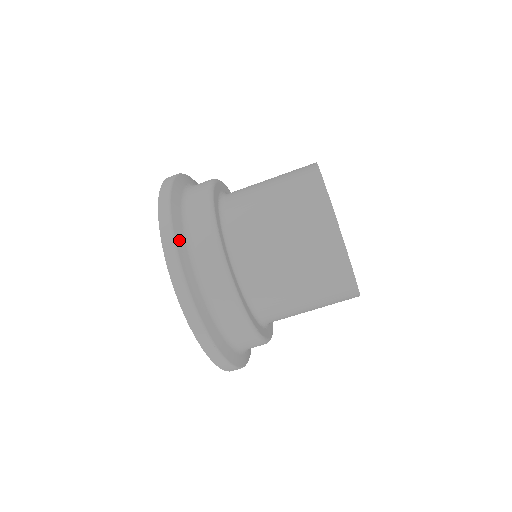
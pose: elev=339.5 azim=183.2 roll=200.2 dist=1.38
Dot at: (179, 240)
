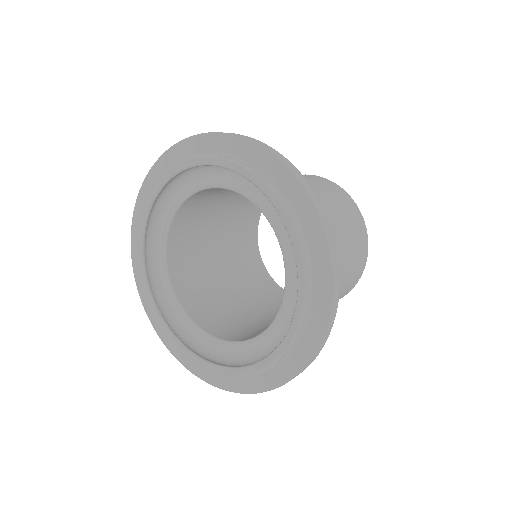
Dot at: occluded
